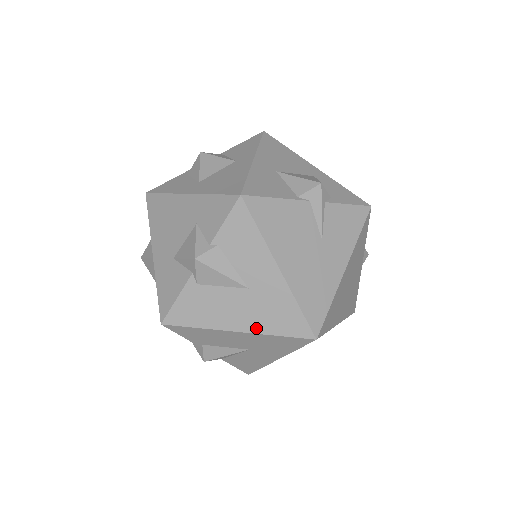
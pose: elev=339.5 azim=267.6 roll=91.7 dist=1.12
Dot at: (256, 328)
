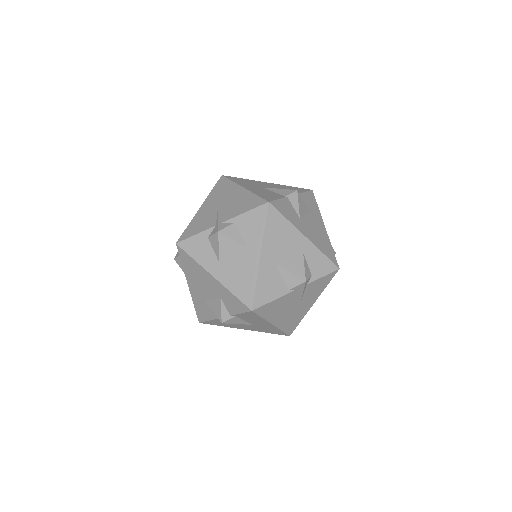
Dot at: (256, 330)
